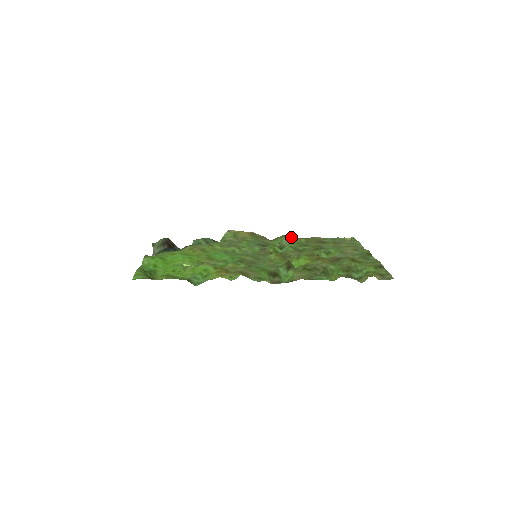
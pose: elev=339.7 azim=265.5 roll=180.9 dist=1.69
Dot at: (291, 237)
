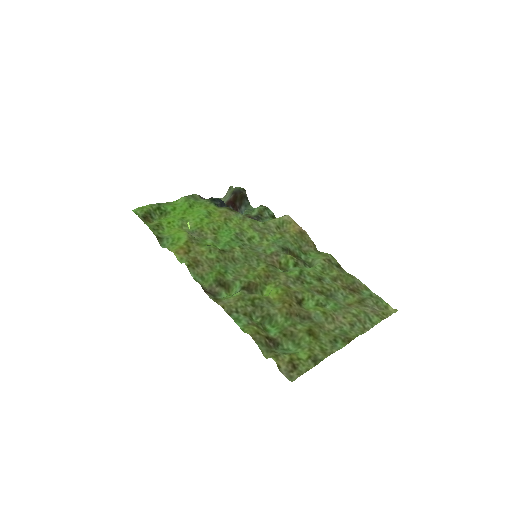
Dot at: (332, 262)
